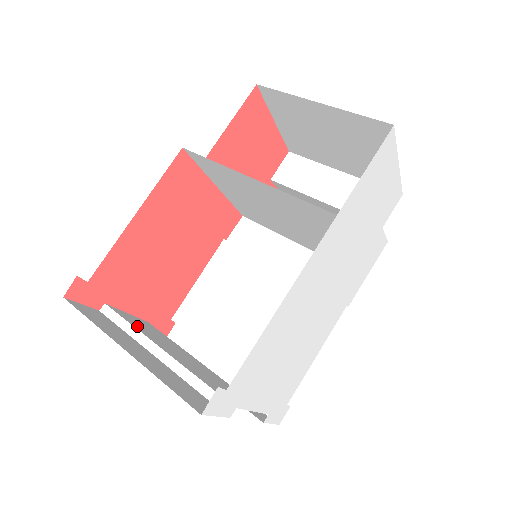
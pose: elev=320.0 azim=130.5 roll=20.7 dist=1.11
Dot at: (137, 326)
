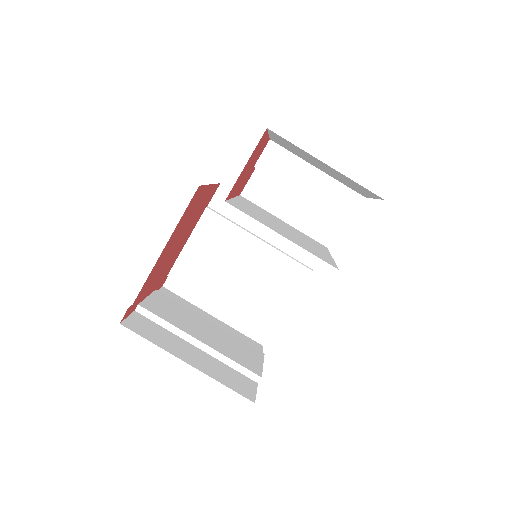
Dot at: (169, 318)
